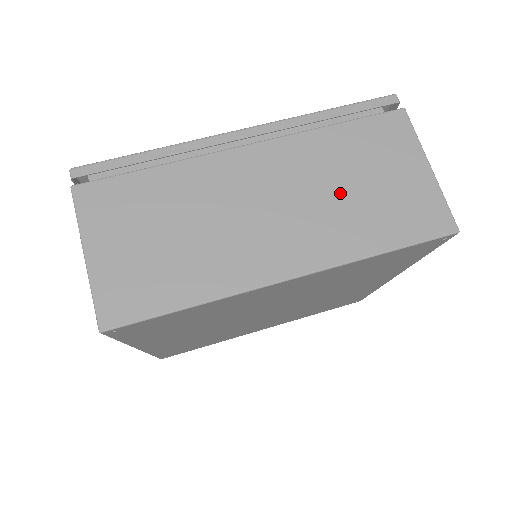
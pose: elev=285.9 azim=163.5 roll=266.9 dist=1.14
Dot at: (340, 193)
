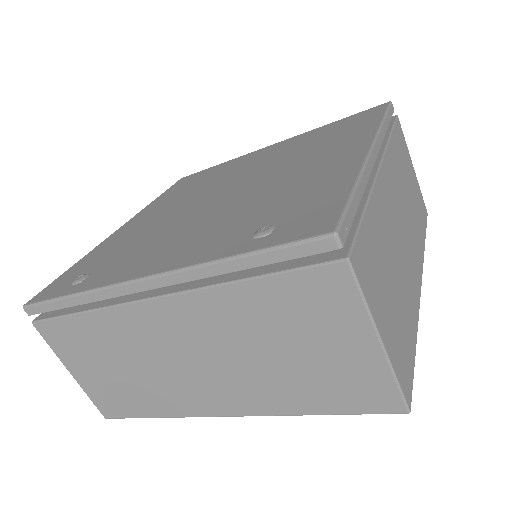
Dot at: (263, 358)
